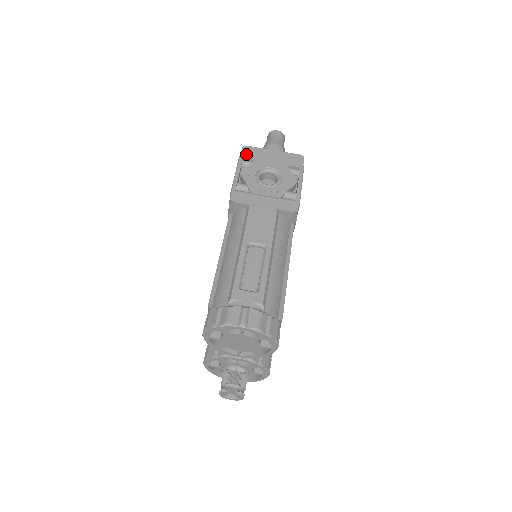
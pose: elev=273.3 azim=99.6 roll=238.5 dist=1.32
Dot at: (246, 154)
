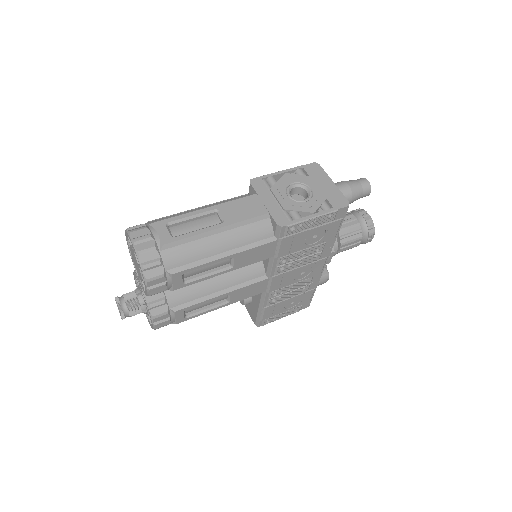
Dot at: (309, 167)
